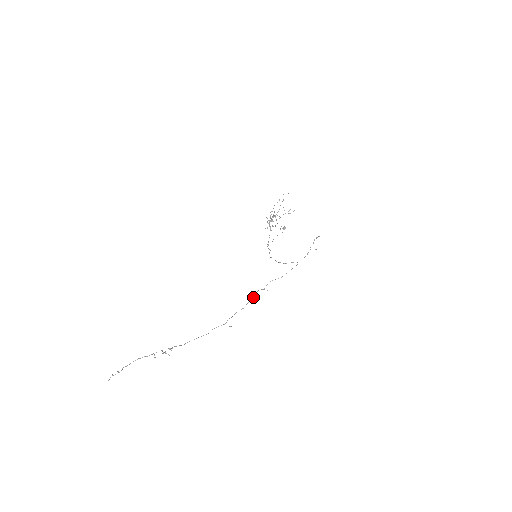
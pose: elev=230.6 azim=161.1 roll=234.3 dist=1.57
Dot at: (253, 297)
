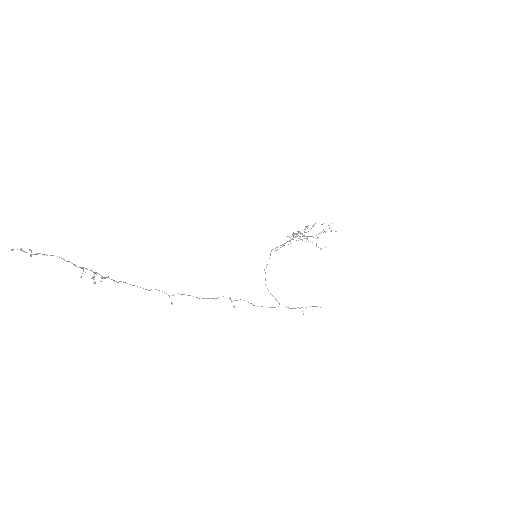
Dot at: (217, 298)
